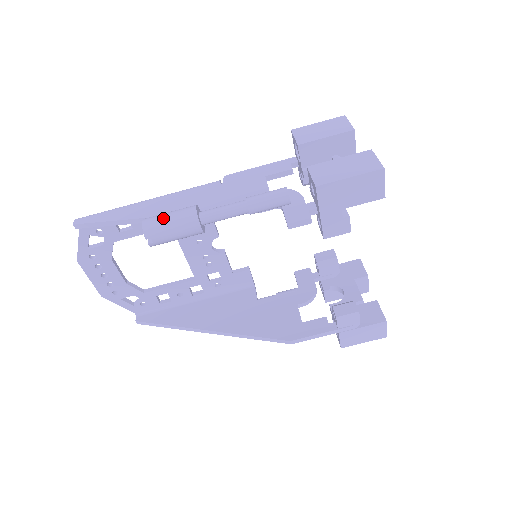
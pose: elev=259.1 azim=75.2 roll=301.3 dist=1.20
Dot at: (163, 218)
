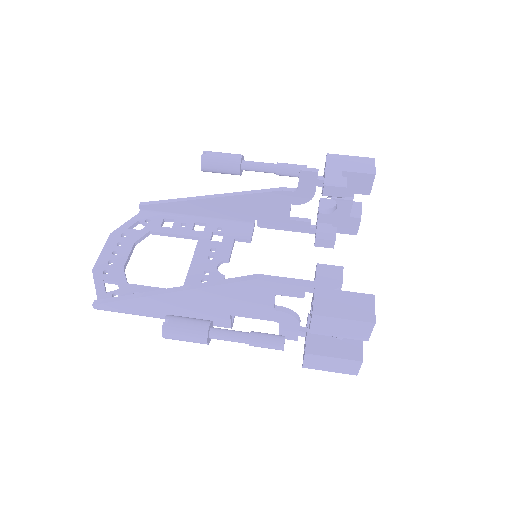
Dot at: occluded
